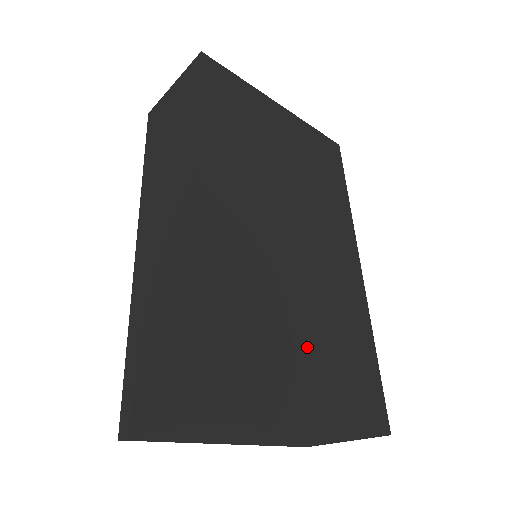
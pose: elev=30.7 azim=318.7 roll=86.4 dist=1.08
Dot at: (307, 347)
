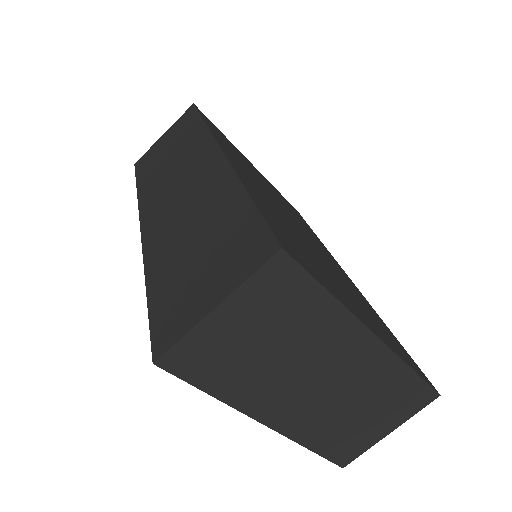
Dot at: (341, 285)
